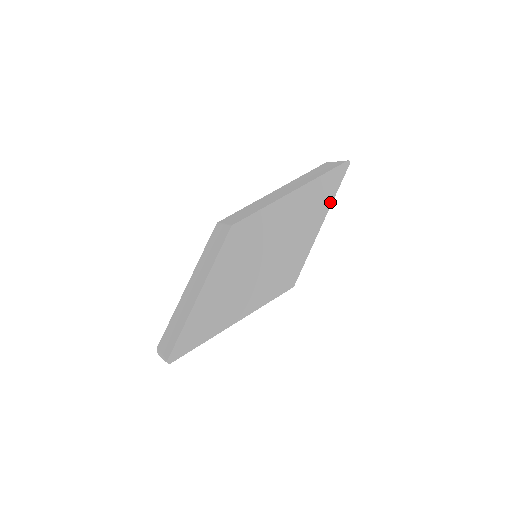
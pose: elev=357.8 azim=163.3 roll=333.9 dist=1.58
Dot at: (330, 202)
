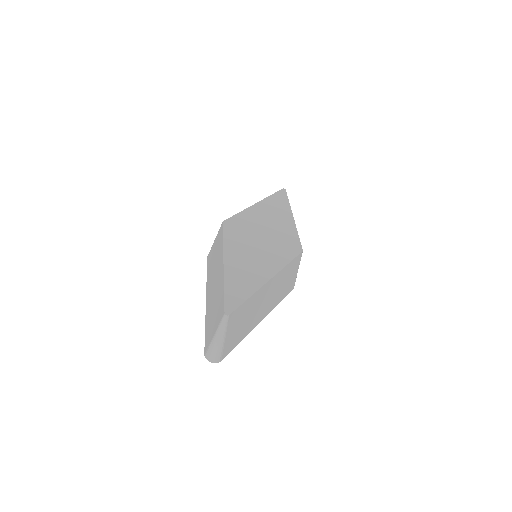
Dot at: (289, 206)
